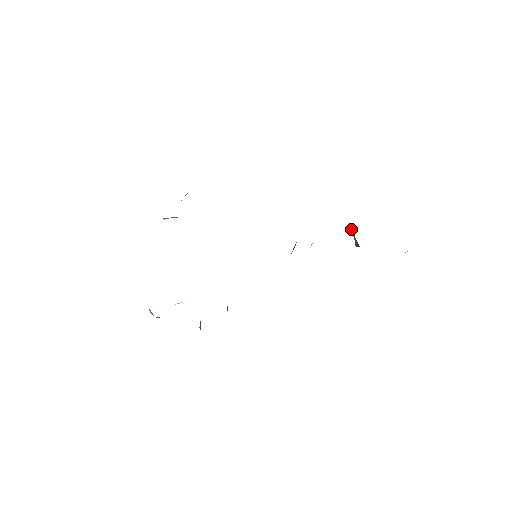
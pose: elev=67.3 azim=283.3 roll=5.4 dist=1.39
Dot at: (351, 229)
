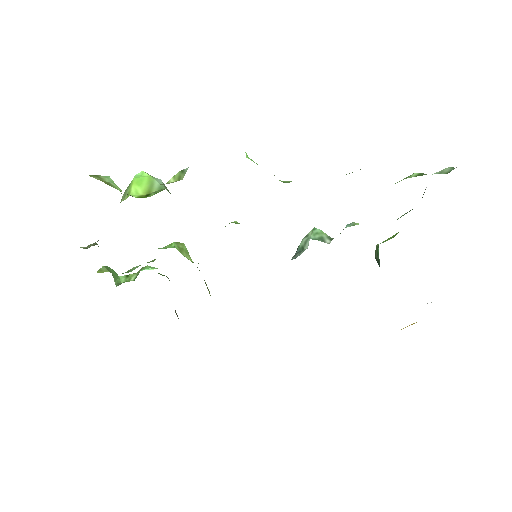
Dot at: (378, 244)
